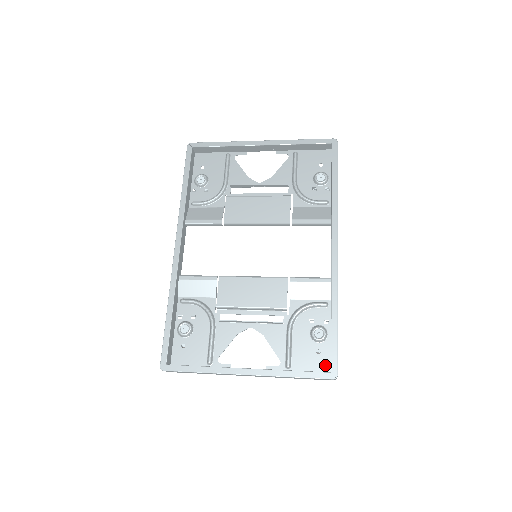
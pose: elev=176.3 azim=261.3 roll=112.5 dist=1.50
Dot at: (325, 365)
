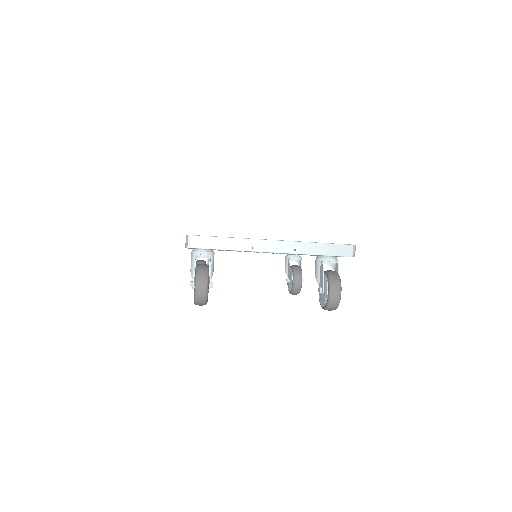
Dot at: occluded
